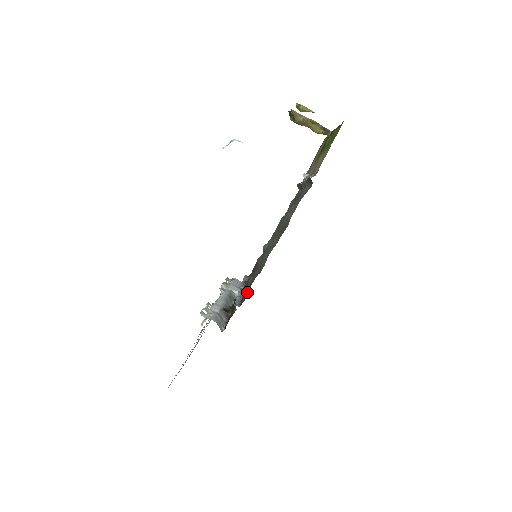
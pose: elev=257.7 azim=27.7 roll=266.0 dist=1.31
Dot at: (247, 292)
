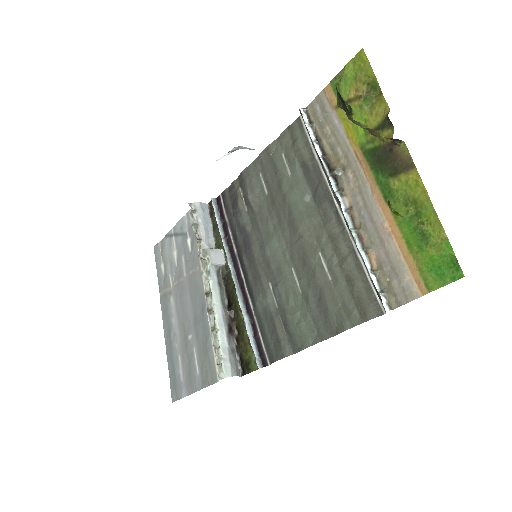
Dot at: (270, 350)
